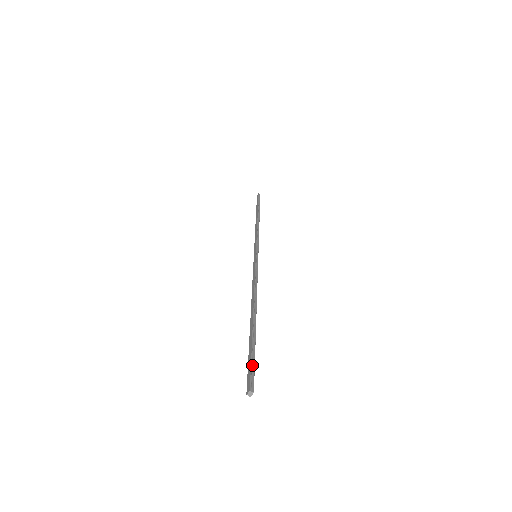
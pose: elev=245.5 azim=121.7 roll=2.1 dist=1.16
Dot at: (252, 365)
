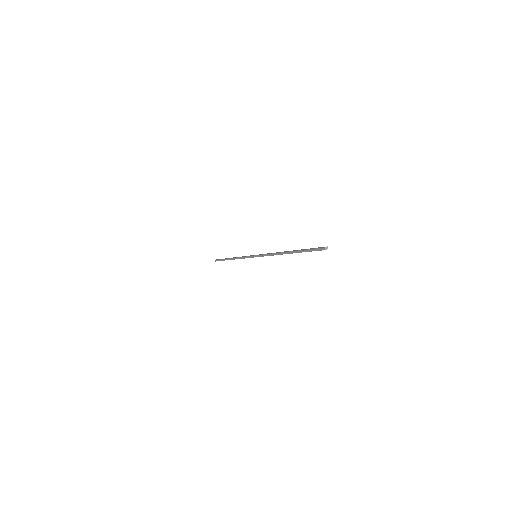
Dot at: occluded
